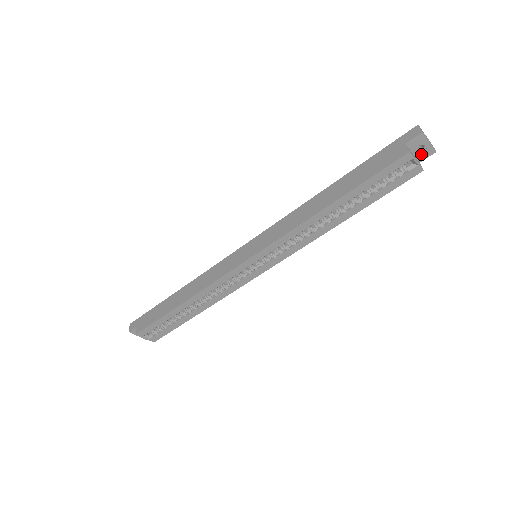
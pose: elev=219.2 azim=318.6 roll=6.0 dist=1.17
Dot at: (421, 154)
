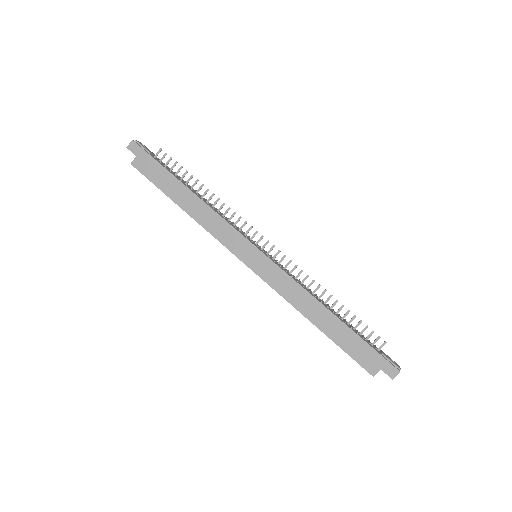
Dot at: occluded
